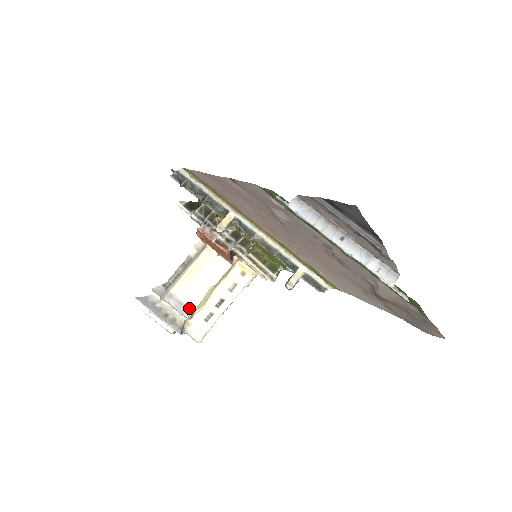
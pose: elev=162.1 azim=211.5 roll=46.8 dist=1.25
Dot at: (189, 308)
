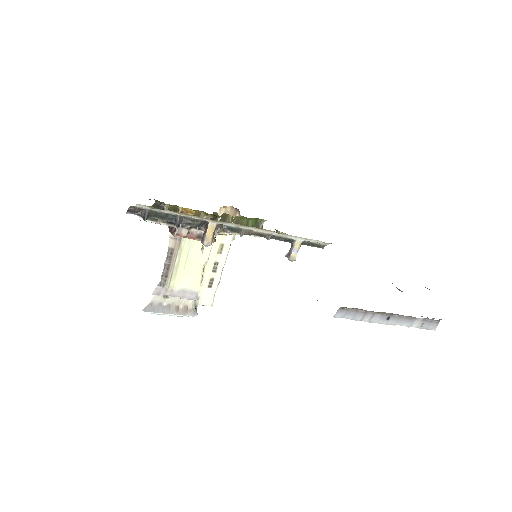
Dot at: (194, 291)
